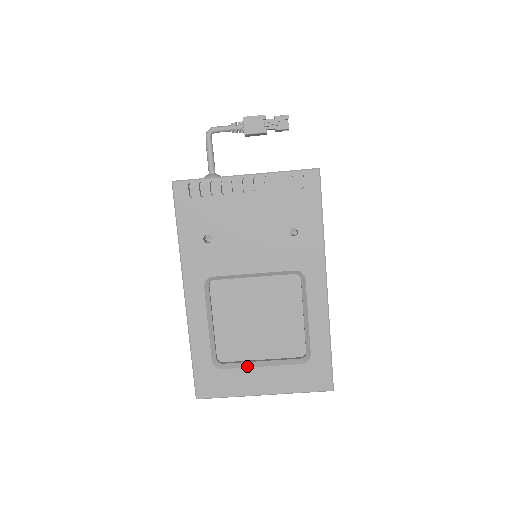
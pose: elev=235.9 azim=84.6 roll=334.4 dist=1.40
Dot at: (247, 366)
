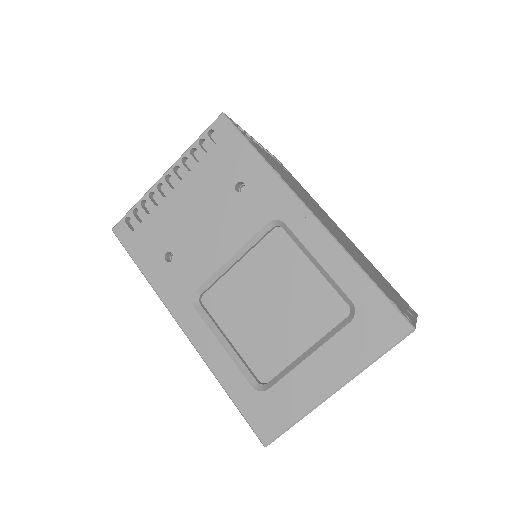
Dot at: (293, 367)
